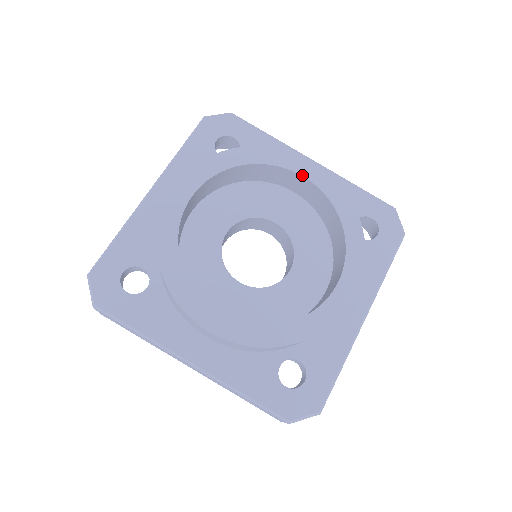
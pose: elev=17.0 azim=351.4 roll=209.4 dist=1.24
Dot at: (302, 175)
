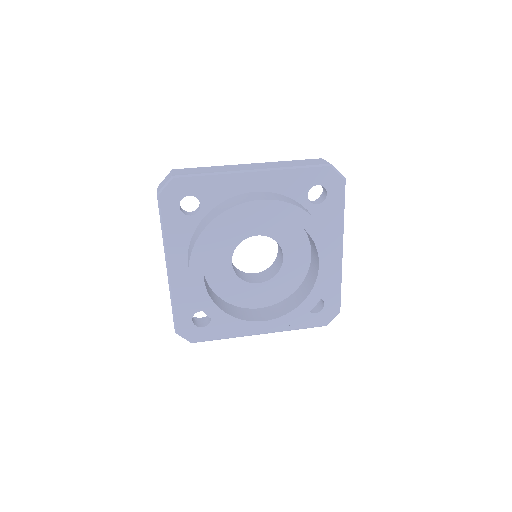
Dot at: (259, 214)
